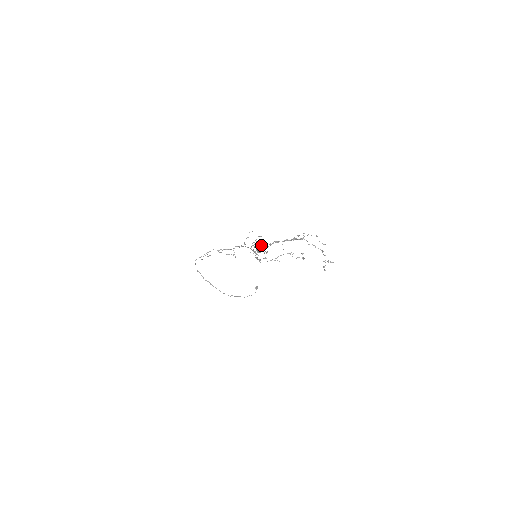
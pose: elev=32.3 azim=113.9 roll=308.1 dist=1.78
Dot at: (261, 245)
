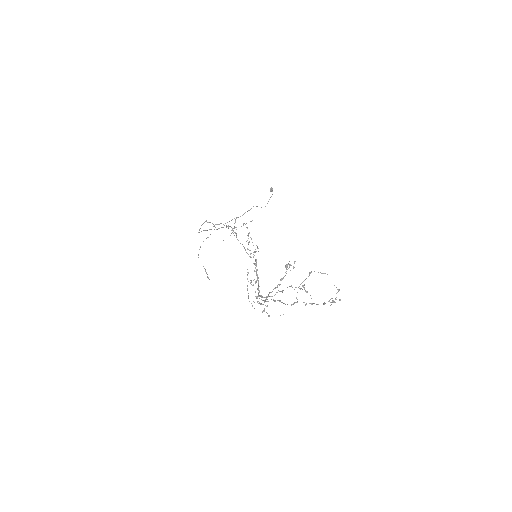
Dot at: (255, 271)
